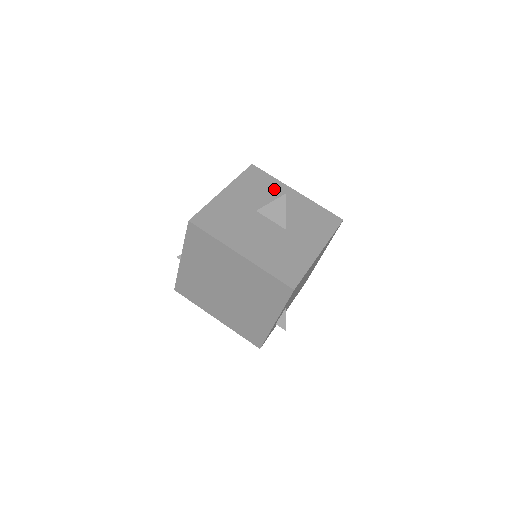
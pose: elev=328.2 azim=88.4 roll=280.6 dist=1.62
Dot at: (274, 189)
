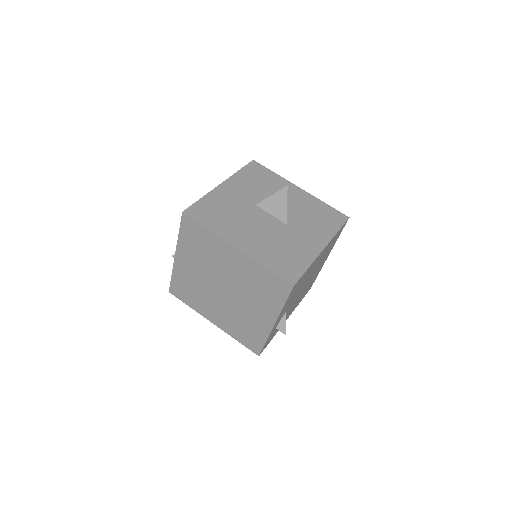
Dot at: (276, 185)
